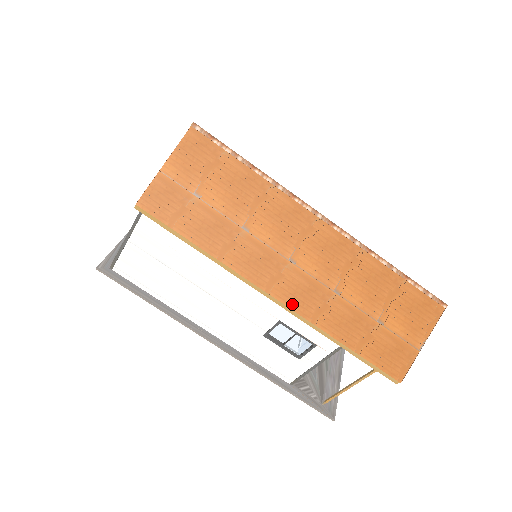
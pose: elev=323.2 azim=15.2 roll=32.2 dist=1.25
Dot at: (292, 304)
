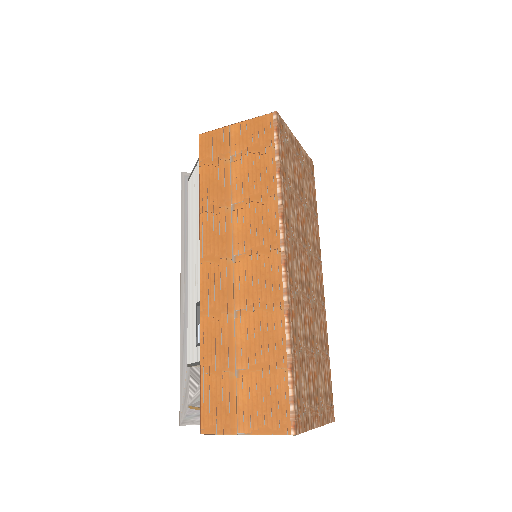
Dot at: (204, 286)
